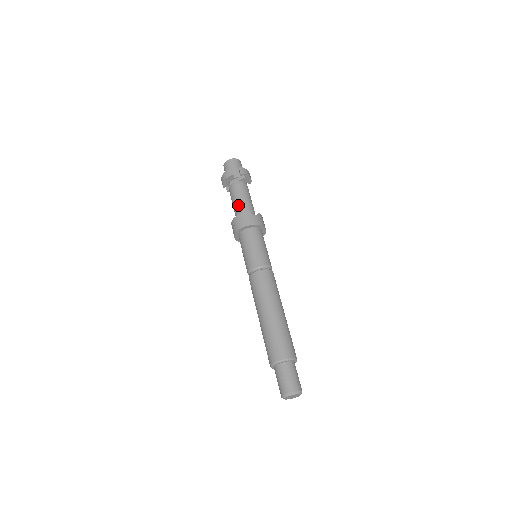
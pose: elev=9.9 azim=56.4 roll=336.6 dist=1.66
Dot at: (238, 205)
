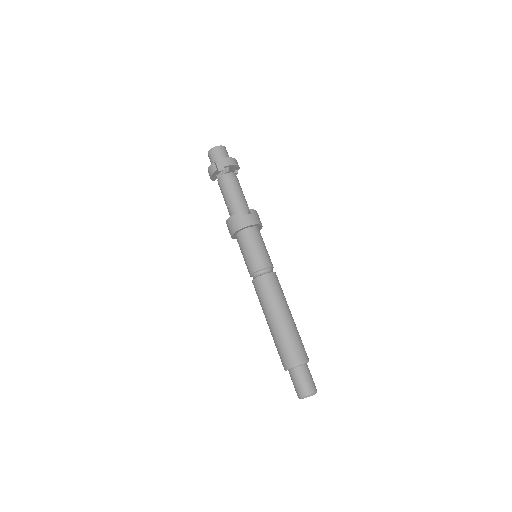
Dot at: (228, 204)
